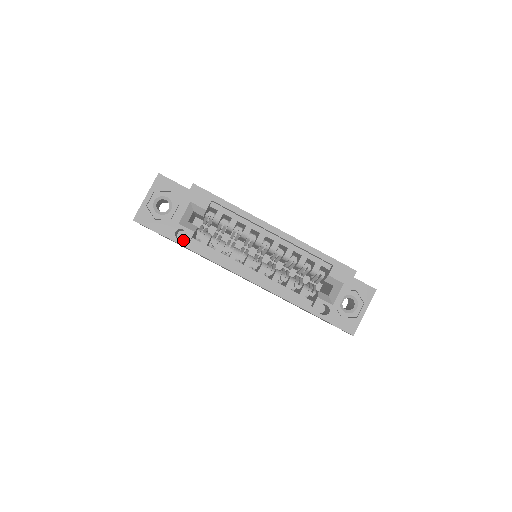
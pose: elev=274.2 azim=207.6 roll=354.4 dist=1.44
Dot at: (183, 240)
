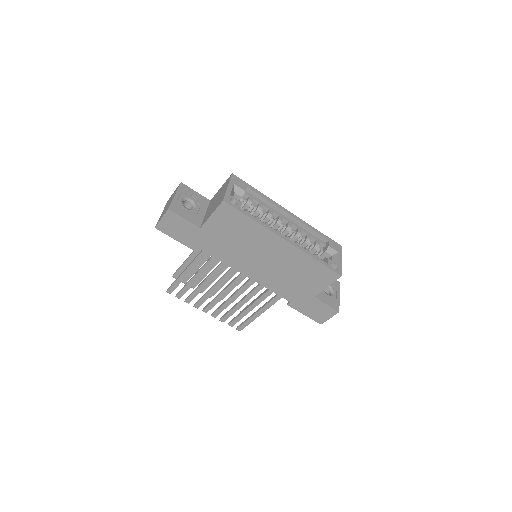
Dot at: (236, 206)
